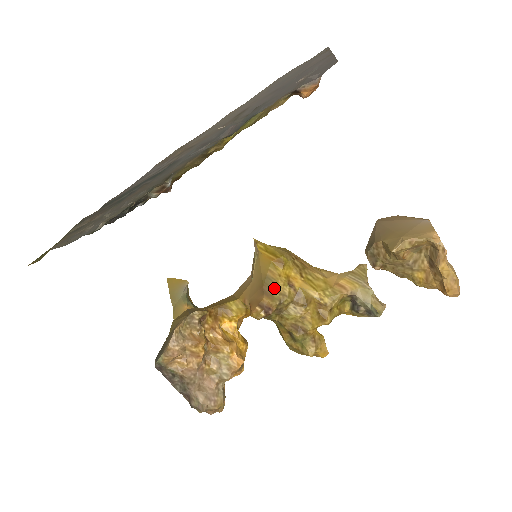
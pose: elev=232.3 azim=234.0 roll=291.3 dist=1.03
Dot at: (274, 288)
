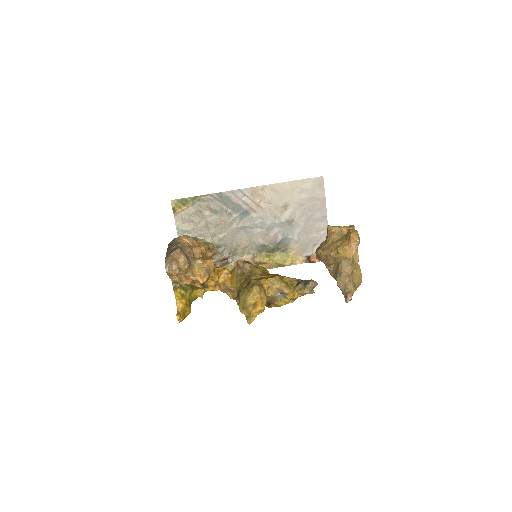
Dot at: (256, 265)
